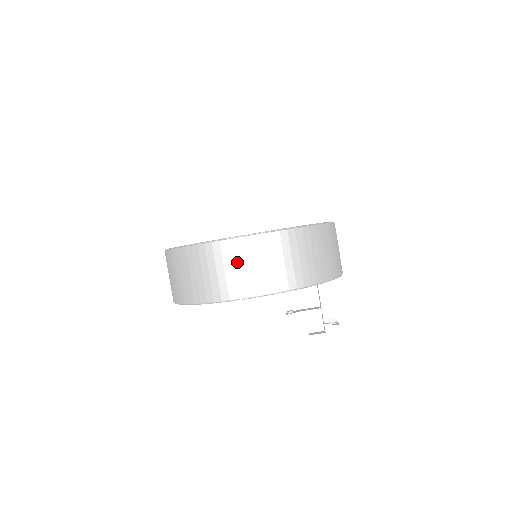
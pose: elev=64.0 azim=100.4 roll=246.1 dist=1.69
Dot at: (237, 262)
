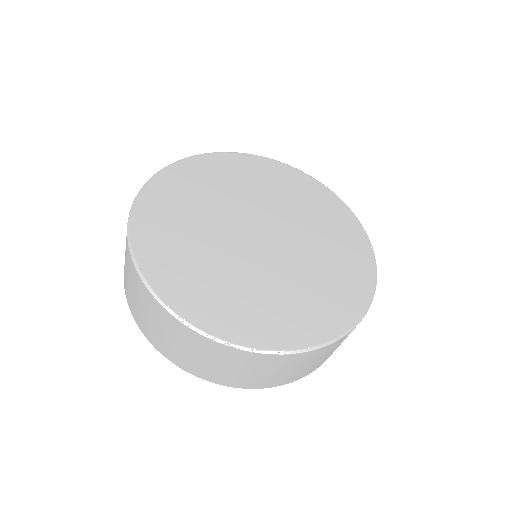
Dot at: (226, 363)
